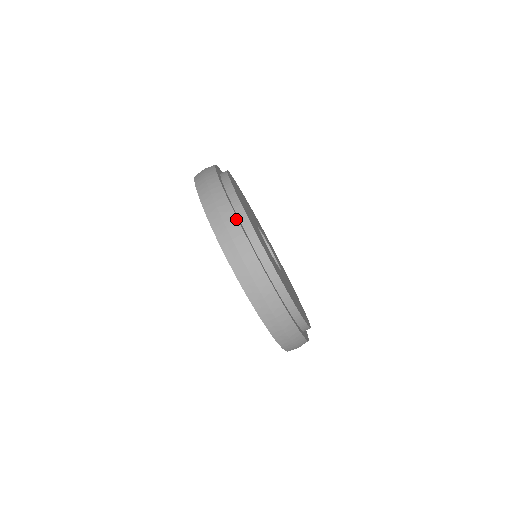
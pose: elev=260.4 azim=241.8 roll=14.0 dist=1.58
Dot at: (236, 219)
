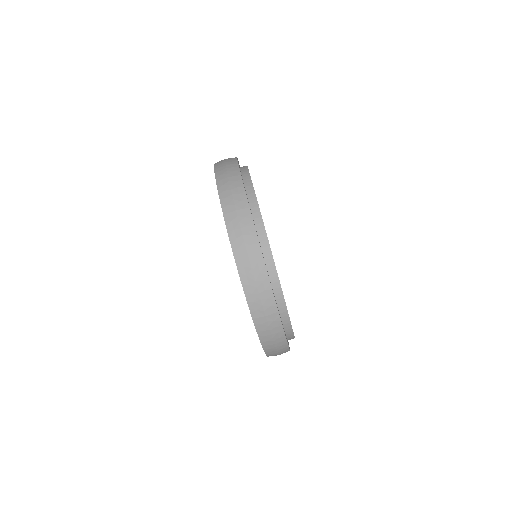
Dot at: (236, 157)
